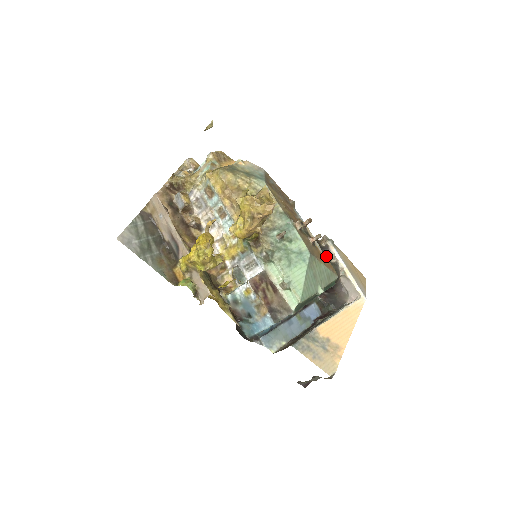
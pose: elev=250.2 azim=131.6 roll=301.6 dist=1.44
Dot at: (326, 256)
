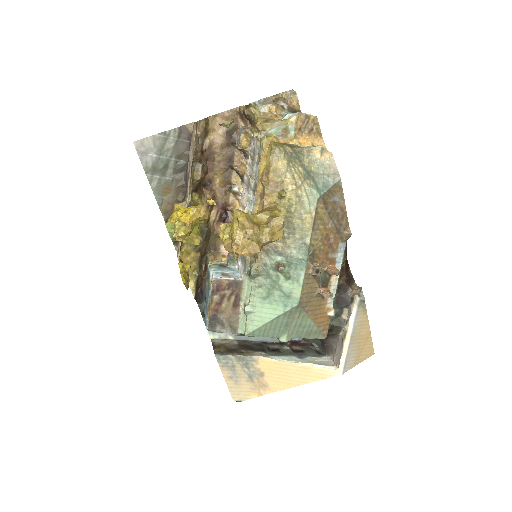
Dot at: (331, 312)
